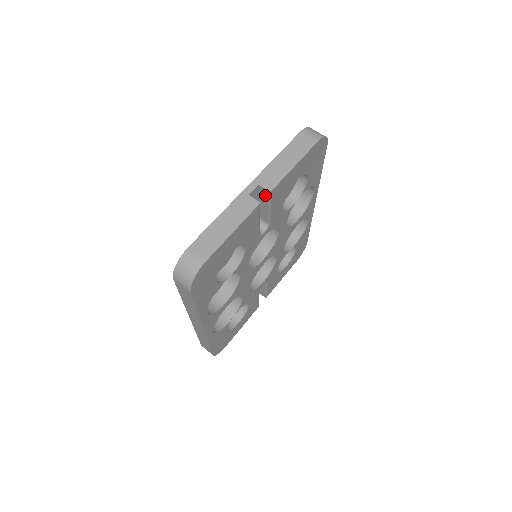
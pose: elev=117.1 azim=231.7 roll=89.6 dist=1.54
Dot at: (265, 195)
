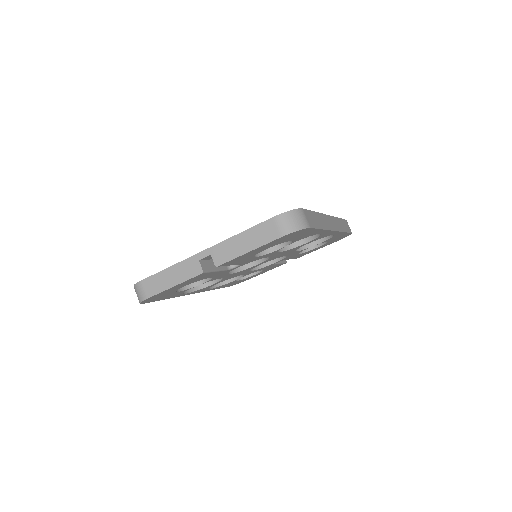
Dot at: occluded
